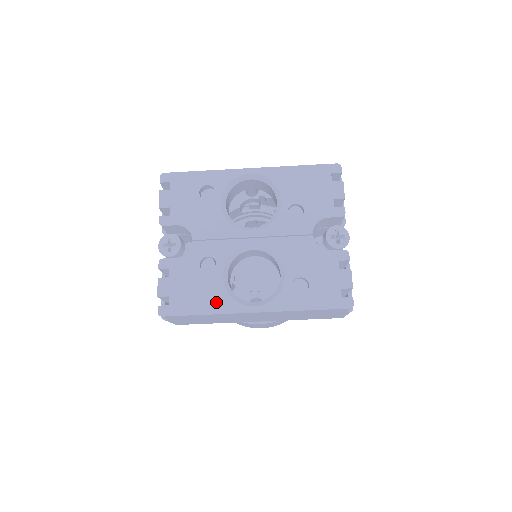
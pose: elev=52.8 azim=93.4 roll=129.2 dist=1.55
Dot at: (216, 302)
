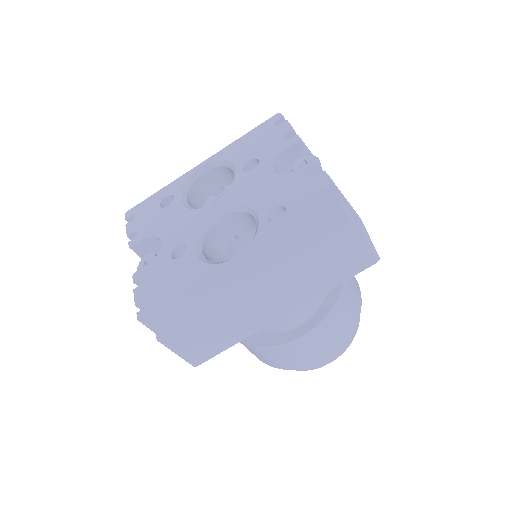
Dot at: (194, 277)
